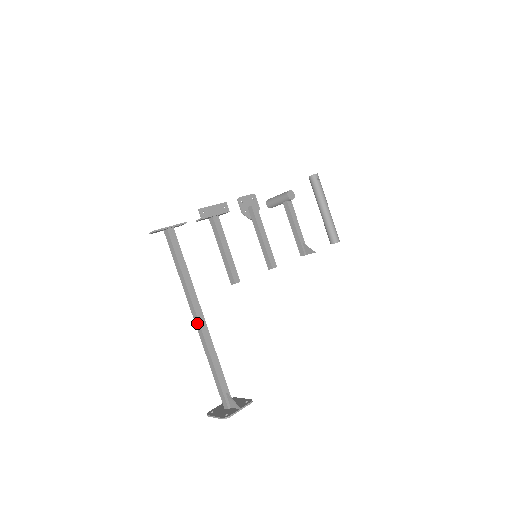
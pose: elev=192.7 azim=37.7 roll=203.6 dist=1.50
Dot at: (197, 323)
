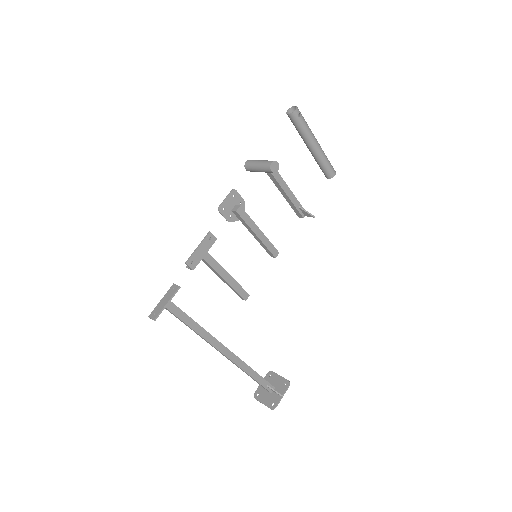
Dot at: occluded
